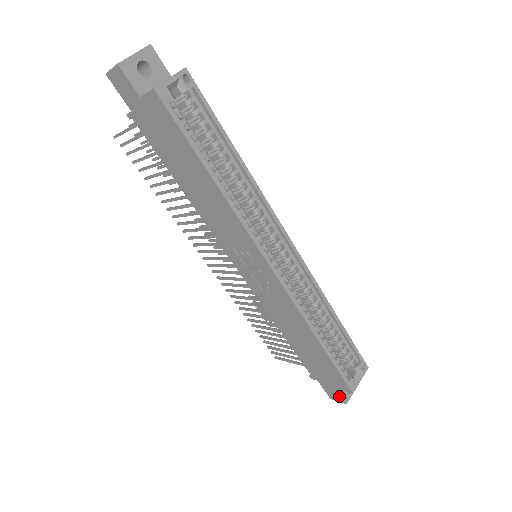
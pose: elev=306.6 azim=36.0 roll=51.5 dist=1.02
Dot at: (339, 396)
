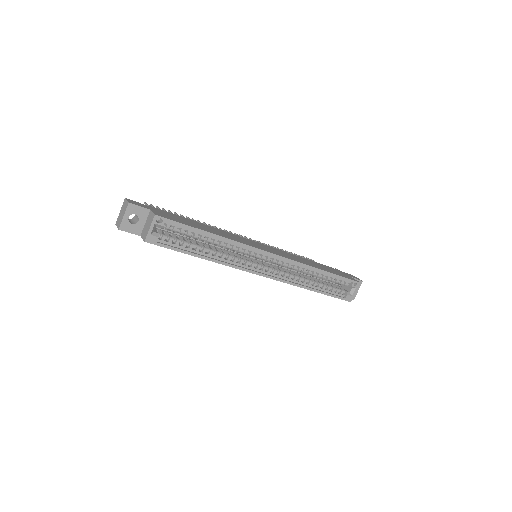
Dot at: occluded
